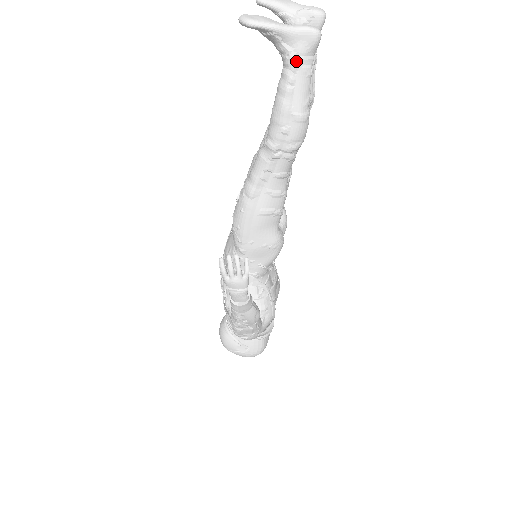
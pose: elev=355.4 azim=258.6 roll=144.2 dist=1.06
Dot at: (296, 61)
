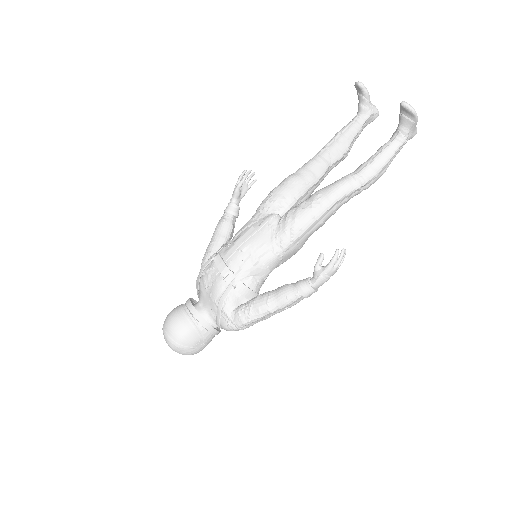
Dot at: (405, 142)
